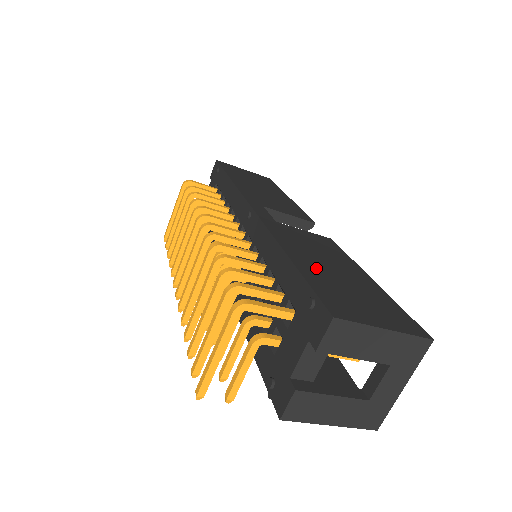
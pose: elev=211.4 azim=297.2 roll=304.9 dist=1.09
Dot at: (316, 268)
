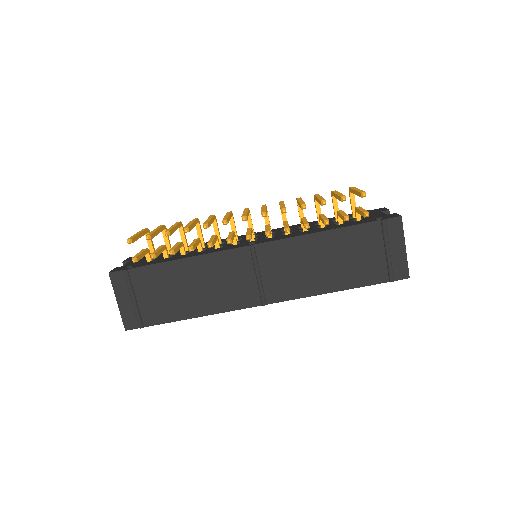
Dot at: occluded
